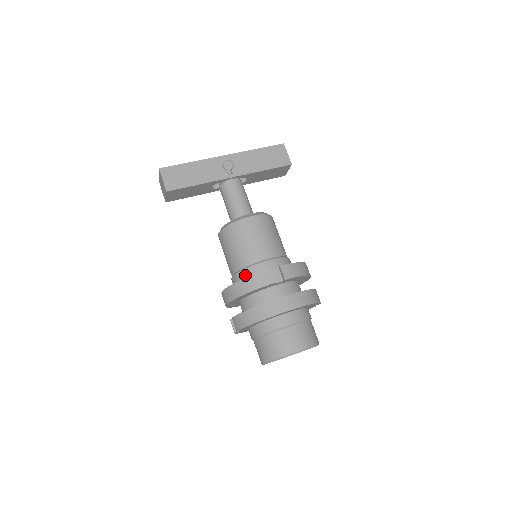
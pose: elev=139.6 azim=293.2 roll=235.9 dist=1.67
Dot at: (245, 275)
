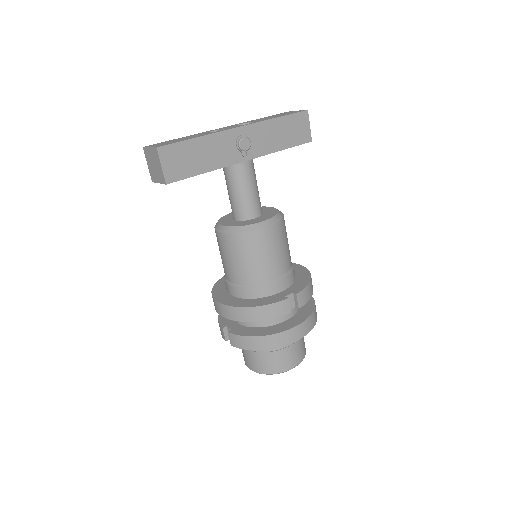
Dot at: (252, 293)
